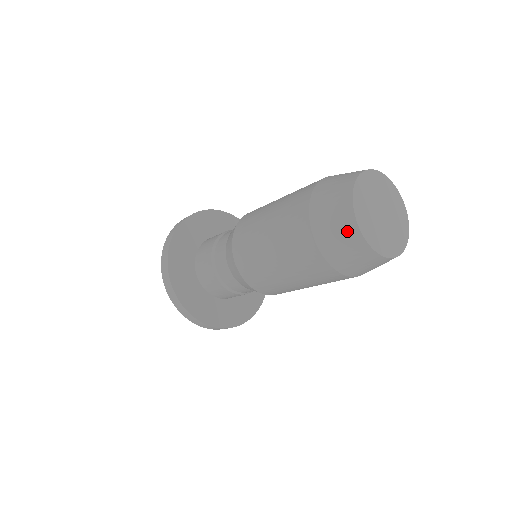
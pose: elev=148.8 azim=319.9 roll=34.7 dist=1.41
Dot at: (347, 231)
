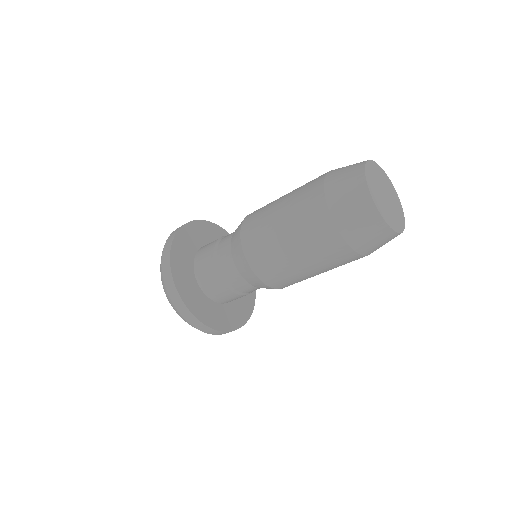
Dot at: (355, 182)
